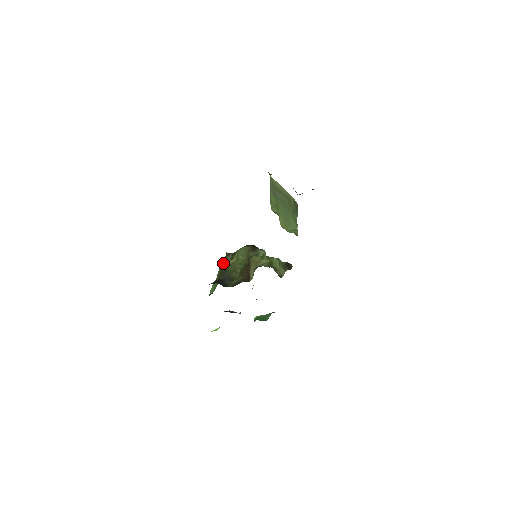
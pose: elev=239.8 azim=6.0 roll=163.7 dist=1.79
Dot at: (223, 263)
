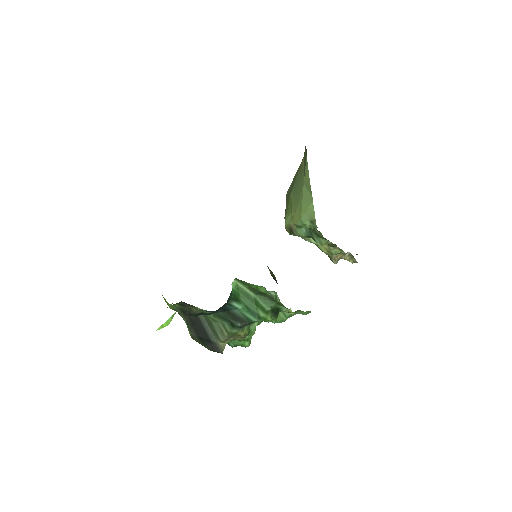
Dot at: occluded
